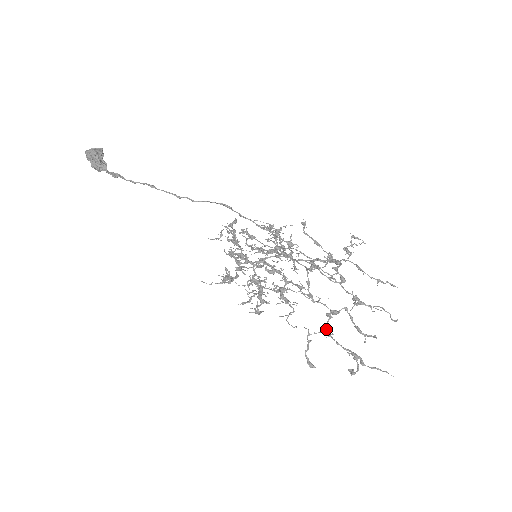
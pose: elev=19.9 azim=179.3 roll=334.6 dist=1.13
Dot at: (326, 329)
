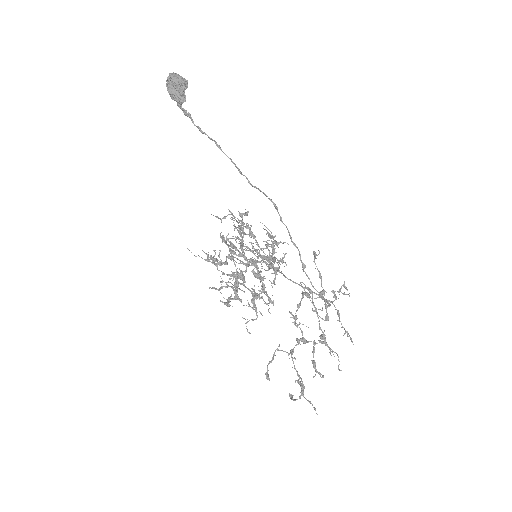
Dot at: (292, 351)
